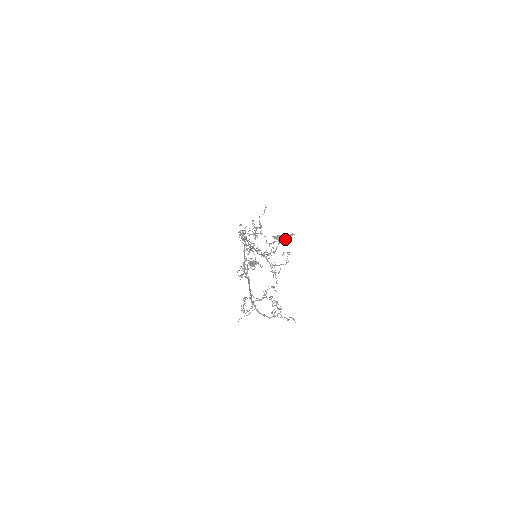
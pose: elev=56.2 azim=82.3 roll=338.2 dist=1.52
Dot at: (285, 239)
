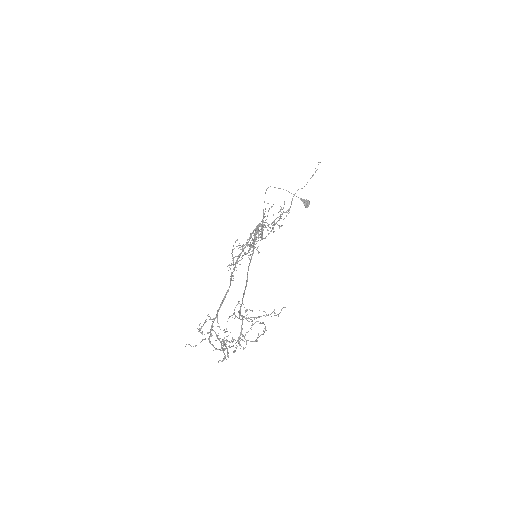
Dot at: (274, 309)
